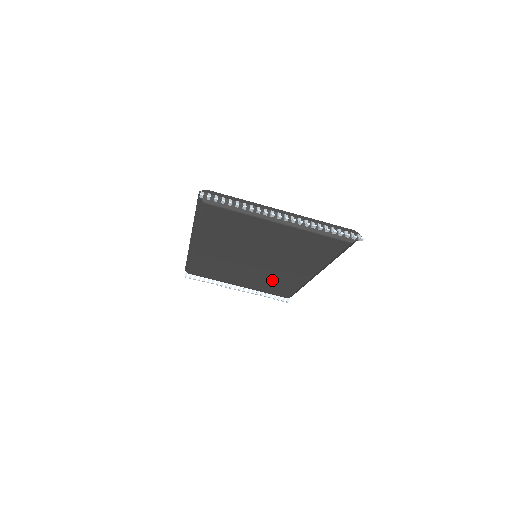
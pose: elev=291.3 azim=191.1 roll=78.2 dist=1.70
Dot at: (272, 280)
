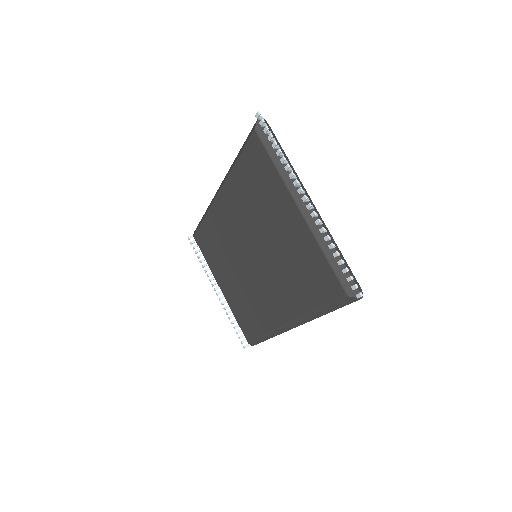
Dot at: (250, 302)
